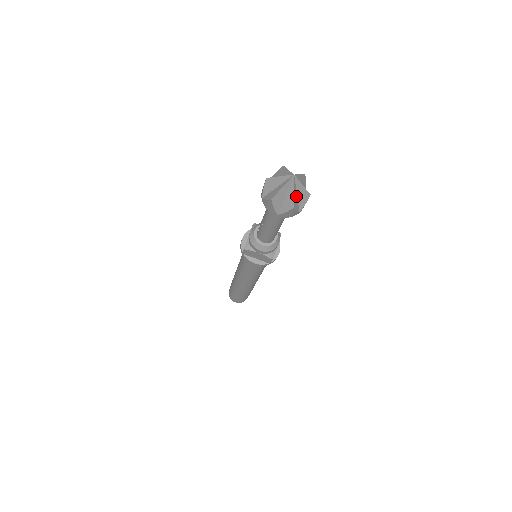
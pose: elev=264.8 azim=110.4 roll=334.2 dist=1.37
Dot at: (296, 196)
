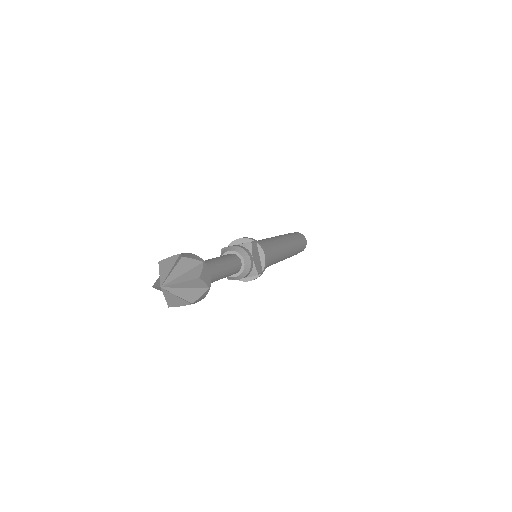
Dot at: (186, 290)
